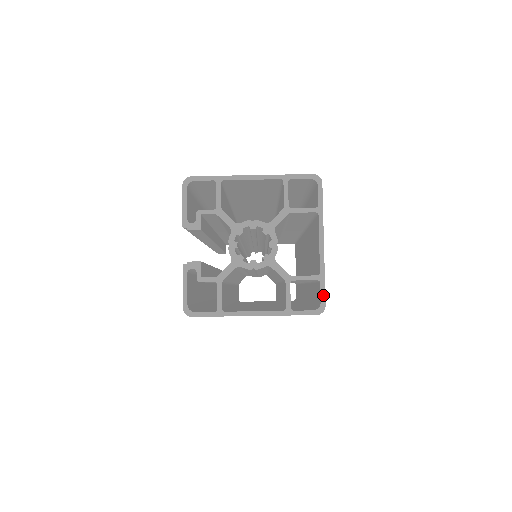
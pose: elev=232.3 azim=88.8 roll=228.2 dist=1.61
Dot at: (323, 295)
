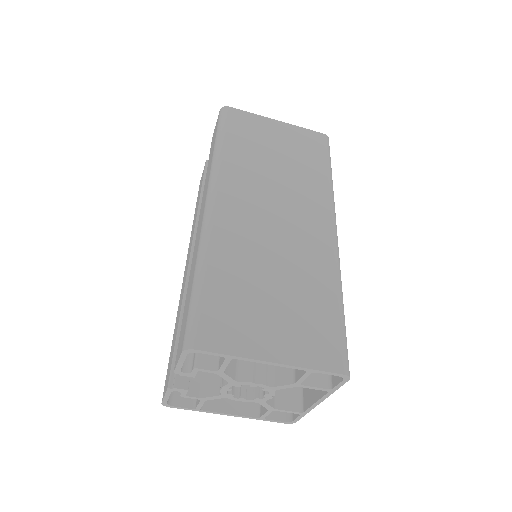
Dot at: (298, 419)
